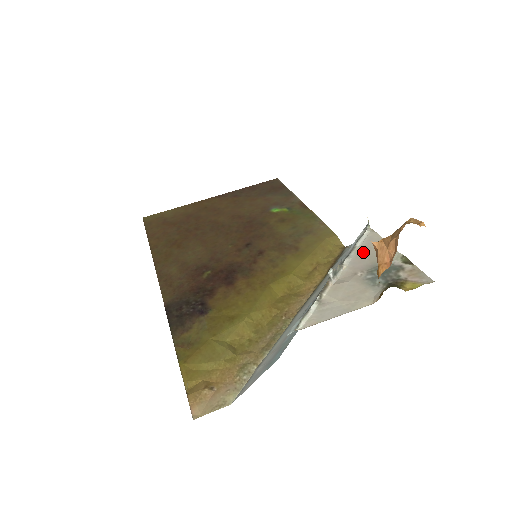
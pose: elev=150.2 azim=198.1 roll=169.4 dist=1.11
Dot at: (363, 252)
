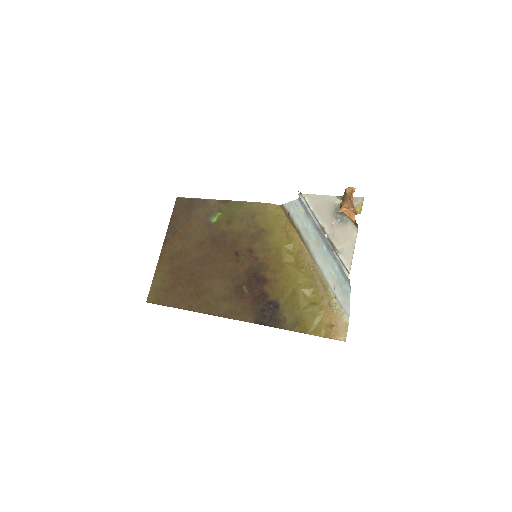
Dot at: (319, 211)
